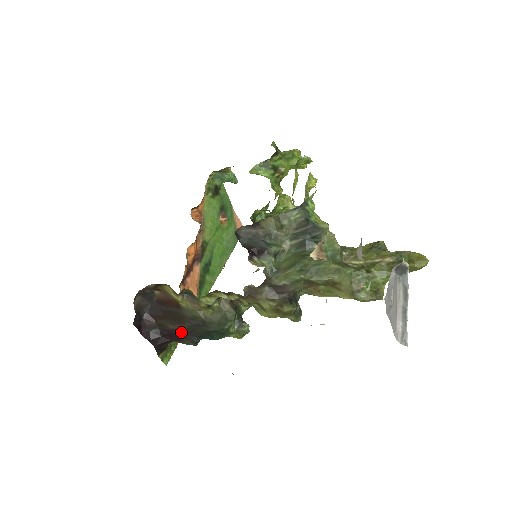
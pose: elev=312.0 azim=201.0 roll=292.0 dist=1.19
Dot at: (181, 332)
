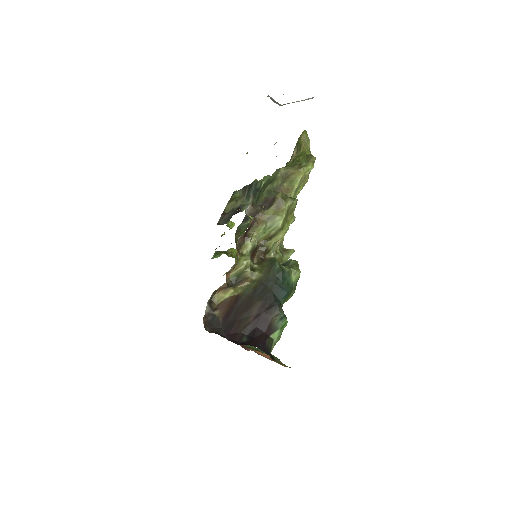
Dot at: (261, 311)
